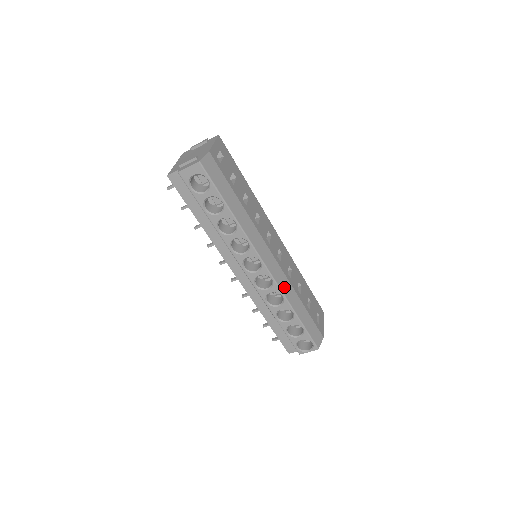
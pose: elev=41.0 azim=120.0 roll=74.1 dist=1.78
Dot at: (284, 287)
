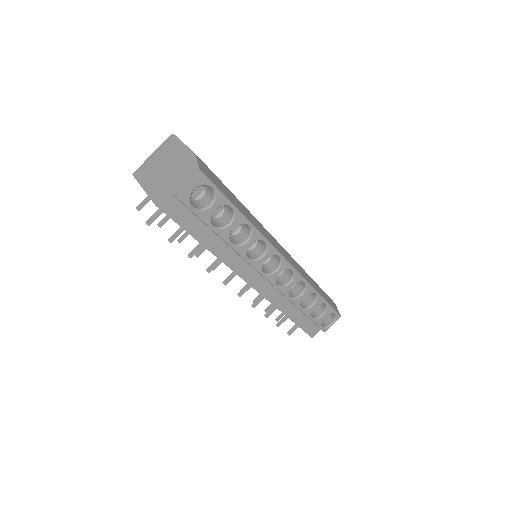
Dot at: (301, 272)
